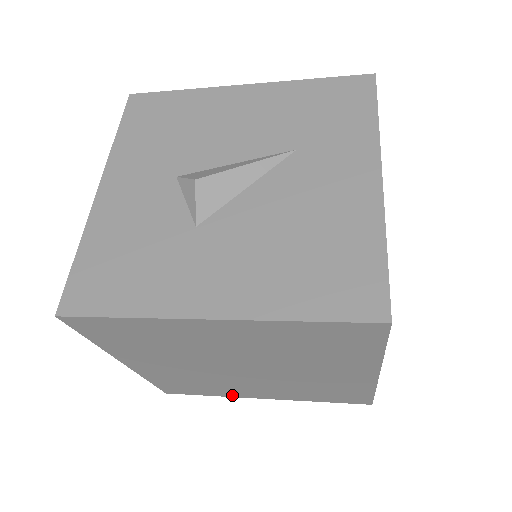
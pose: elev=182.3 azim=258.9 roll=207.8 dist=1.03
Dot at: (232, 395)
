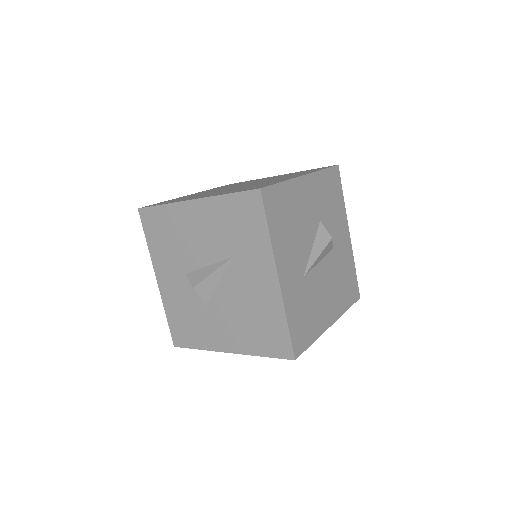
Dot at: occluded
